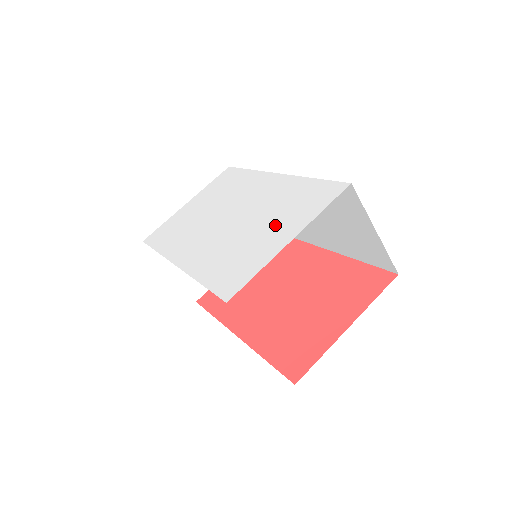
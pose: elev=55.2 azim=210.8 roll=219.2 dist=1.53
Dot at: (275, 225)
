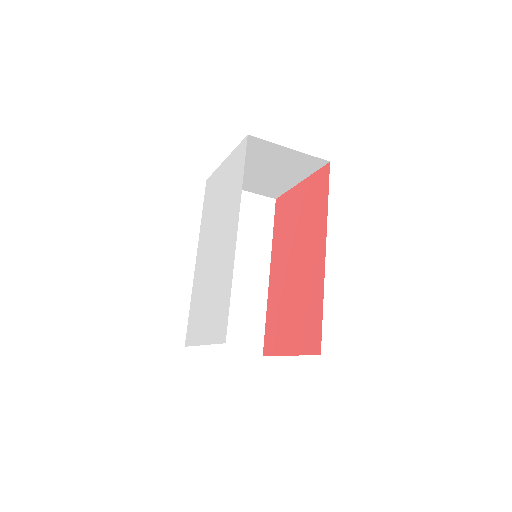
Dot at: (208, 312)
